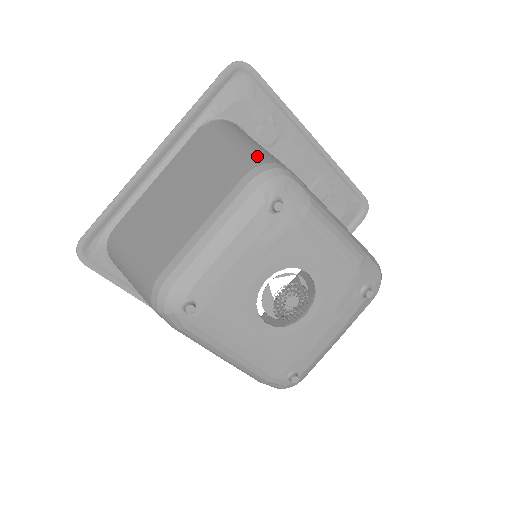
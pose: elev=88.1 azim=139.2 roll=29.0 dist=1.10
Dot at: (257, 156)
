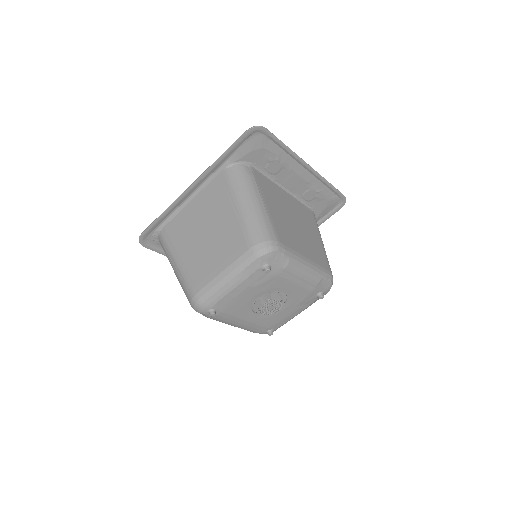
Dot at: (259, 230)
